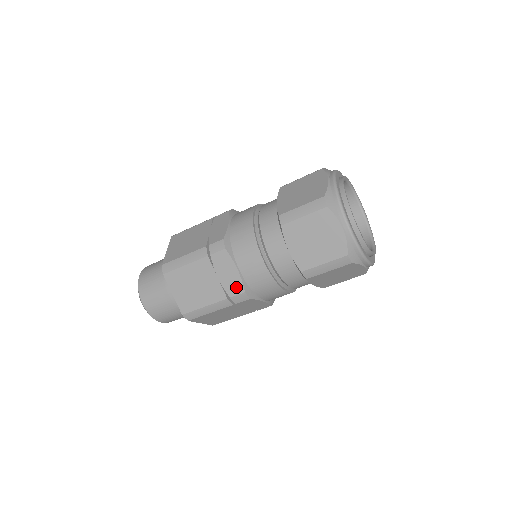
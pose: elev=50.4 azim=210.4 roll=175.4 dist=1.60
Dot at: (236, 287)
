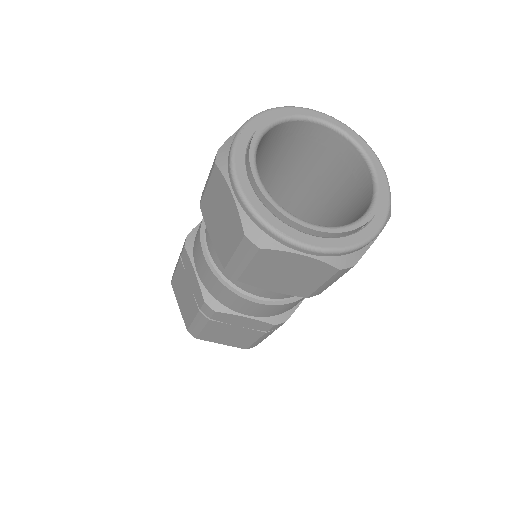
Dot at: (199, 295)
